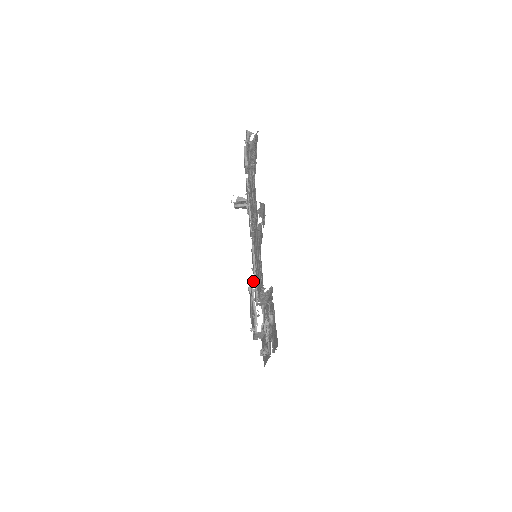
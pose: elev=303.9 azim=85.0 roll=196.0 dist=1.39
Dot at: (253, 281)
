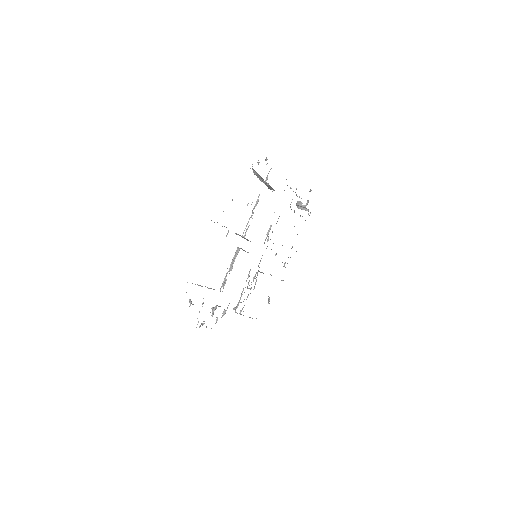
Dot at: occluded
